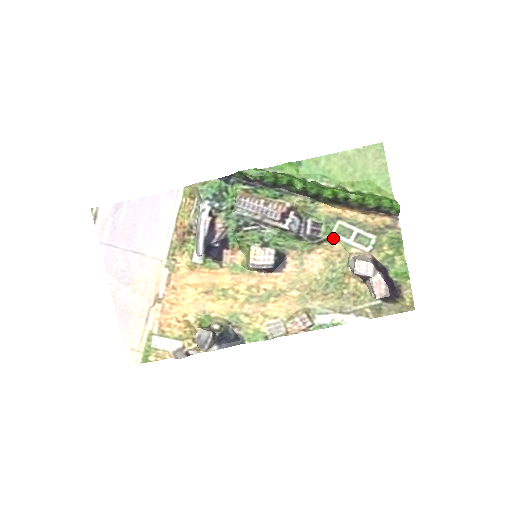
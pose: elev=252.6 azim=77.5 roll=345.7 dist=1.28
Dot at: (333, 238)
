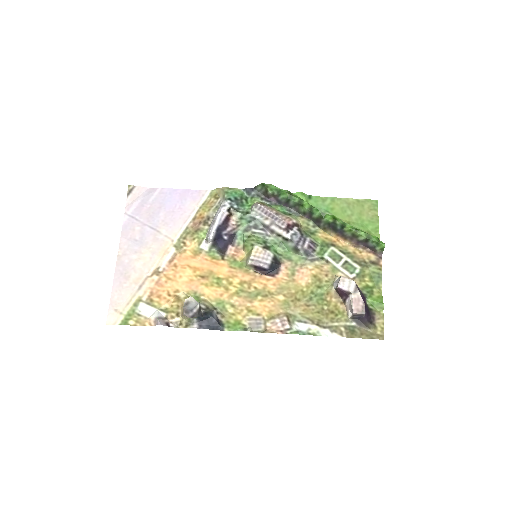
Dot at: (324, 259)
